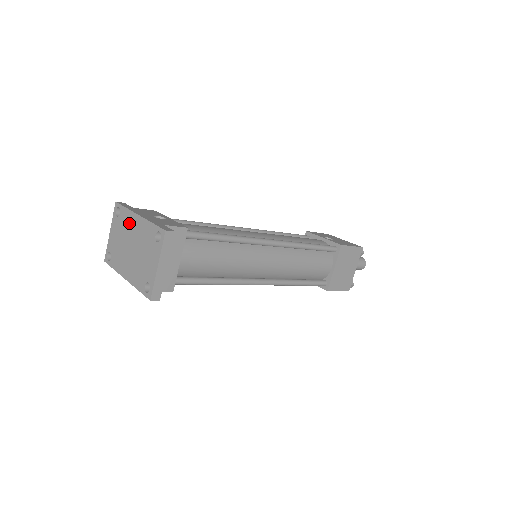
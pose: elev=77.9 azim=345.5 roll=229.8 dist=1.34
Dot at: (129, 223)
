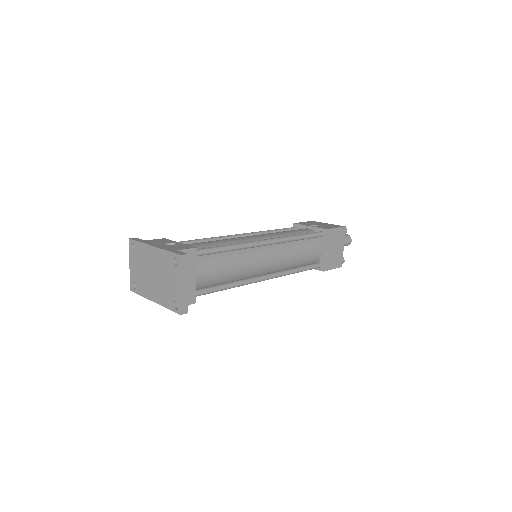
Dot at: (146, 254)
